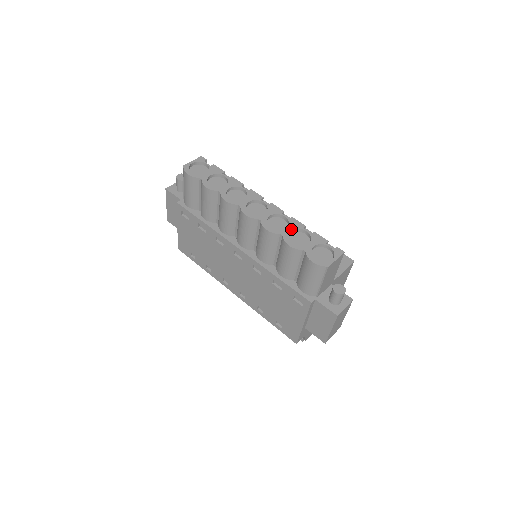
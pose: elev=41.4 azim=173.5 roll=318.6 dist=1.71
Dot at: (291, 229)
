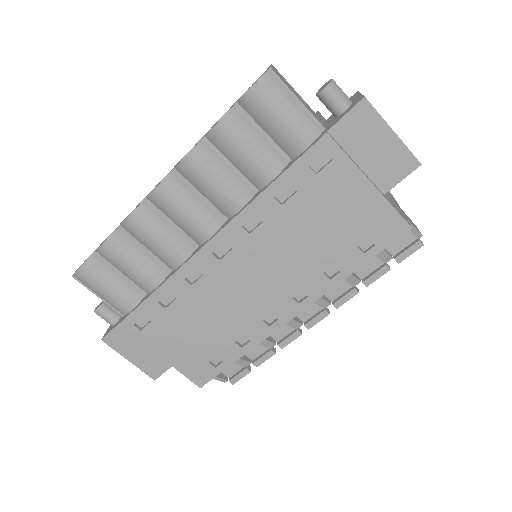
Dot at: occluded
